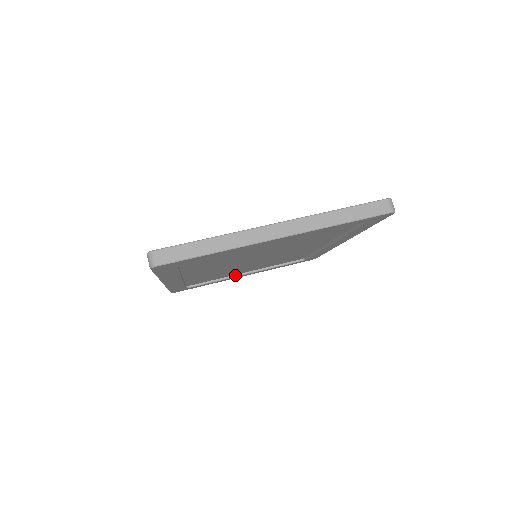
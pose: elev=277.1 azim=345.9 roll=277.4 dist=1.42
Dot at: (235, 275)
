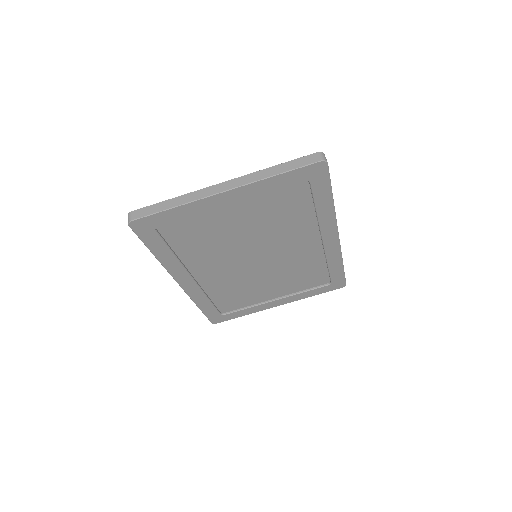
Dot at: (265, 301)
